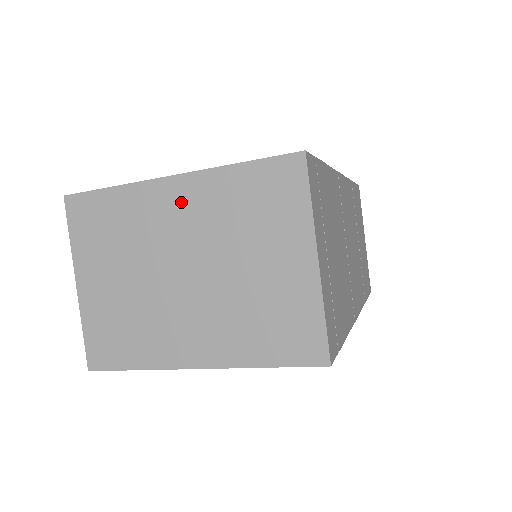
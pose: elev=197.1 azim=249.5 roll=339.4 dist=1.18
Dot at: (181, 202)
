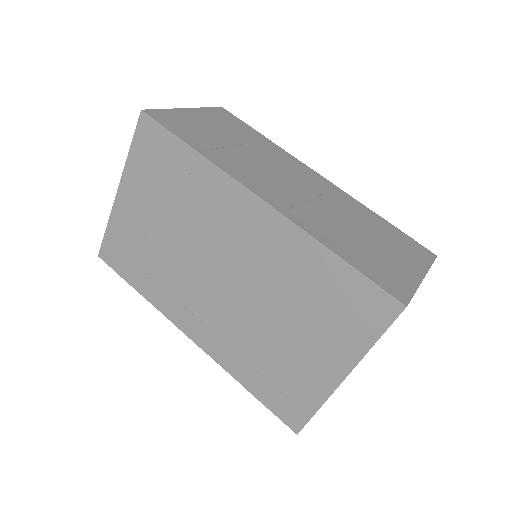
Dot at: occluded
